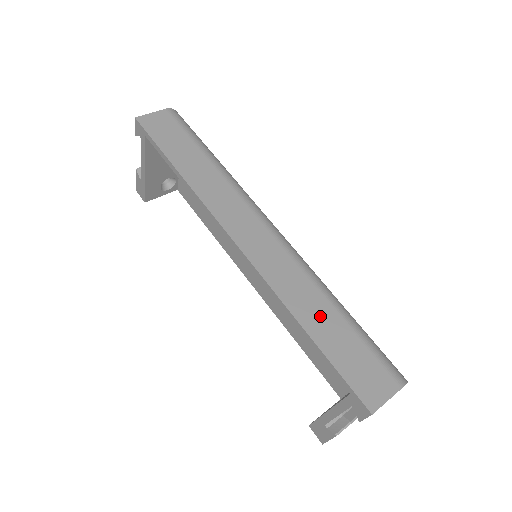
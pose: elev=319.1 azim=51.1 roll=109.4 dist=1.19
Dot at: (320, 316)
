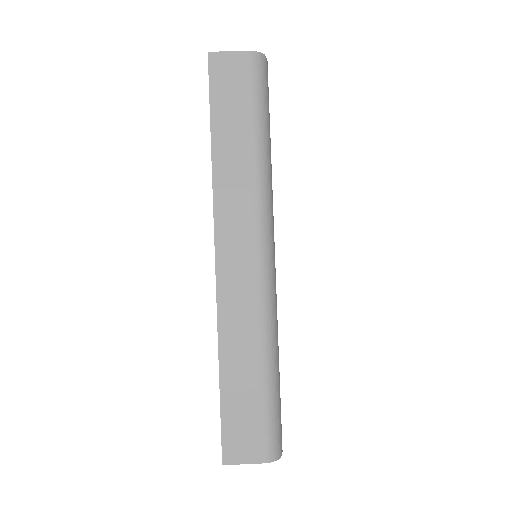
Dot at: (242, 366)
